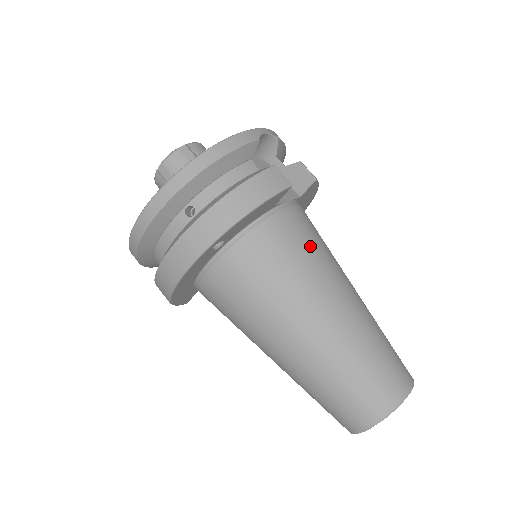
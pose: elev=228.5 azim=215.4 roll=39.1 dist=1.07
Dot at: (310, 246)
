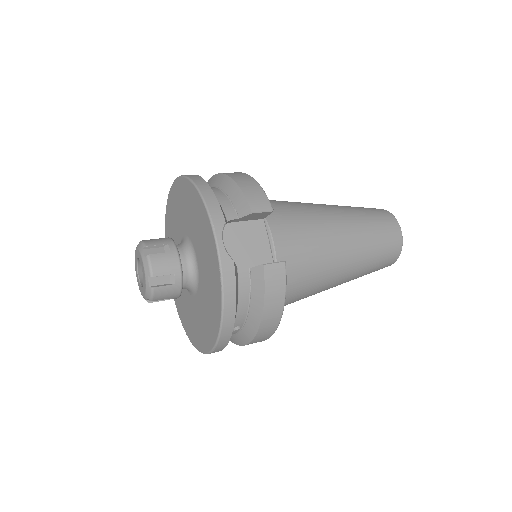
Dot at: (308, 250)
